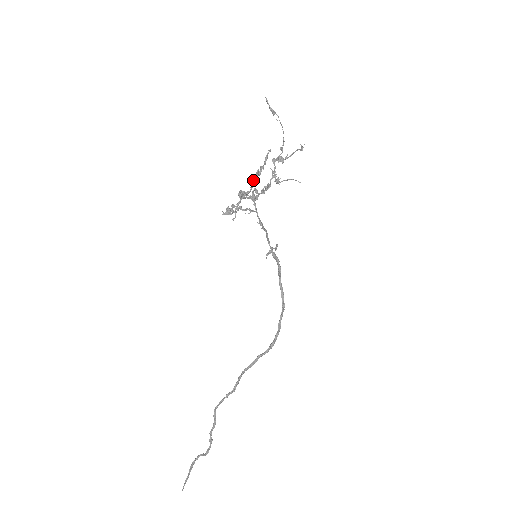
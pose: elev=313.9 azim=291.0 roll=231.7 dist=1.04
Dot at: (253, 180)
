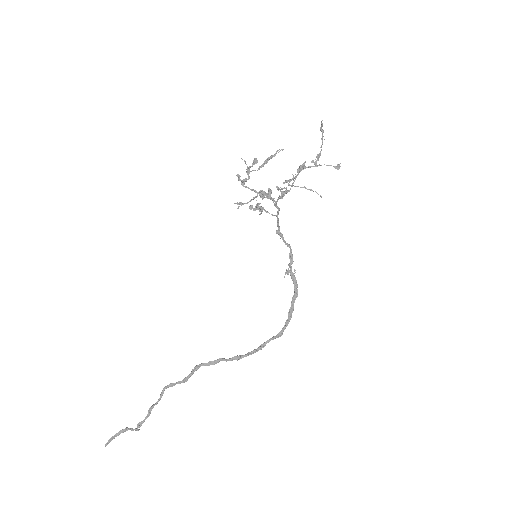
Dot at: (249, 166)
